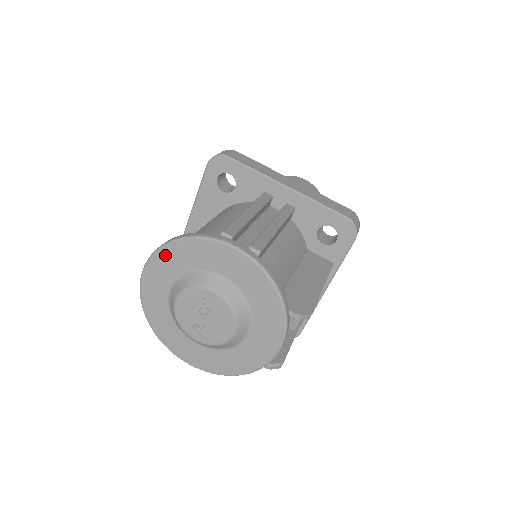
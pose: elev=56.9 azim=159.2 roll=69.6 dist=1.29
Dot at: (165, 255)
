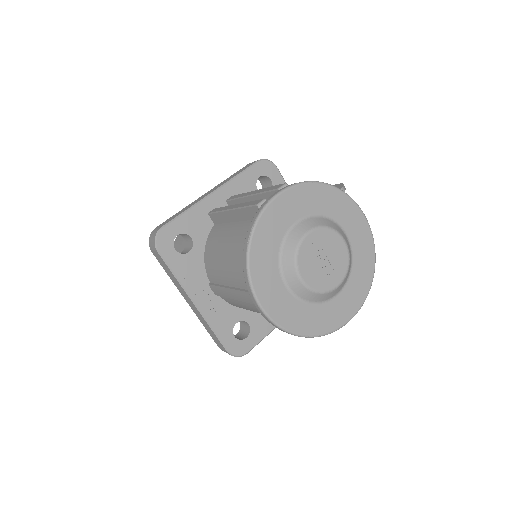
Dot at: (256, 268)
